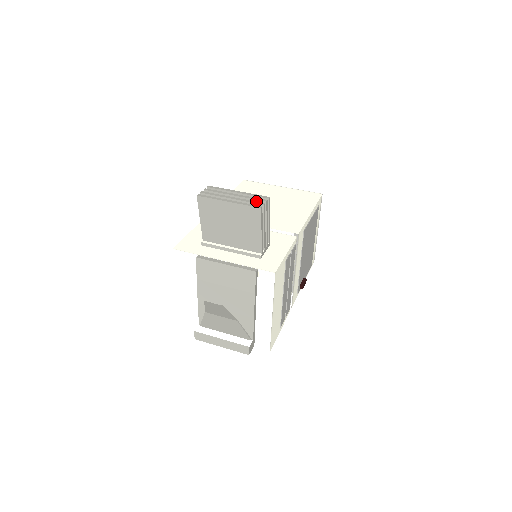
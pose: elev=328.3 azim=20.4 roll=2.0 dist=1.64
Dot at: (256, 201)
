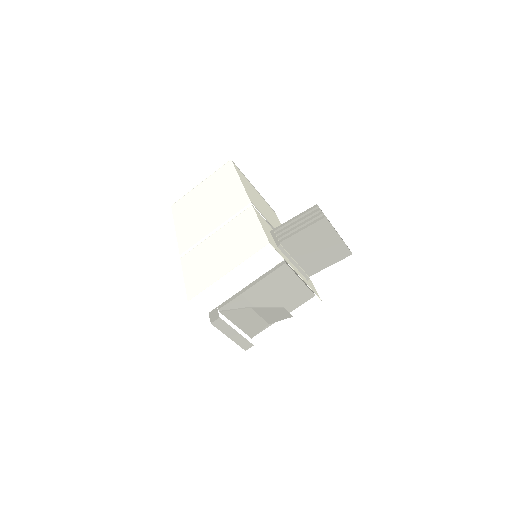
Dot at: occluded
